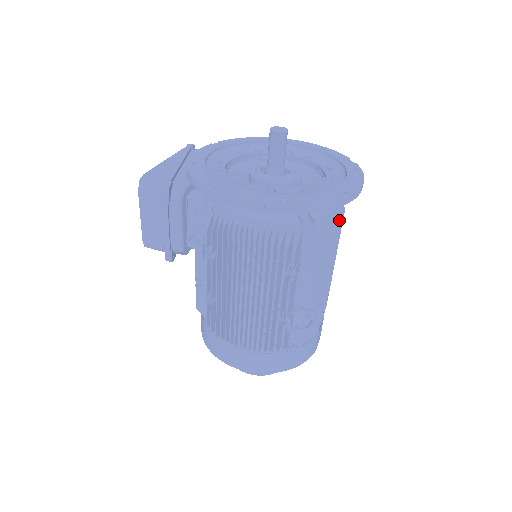
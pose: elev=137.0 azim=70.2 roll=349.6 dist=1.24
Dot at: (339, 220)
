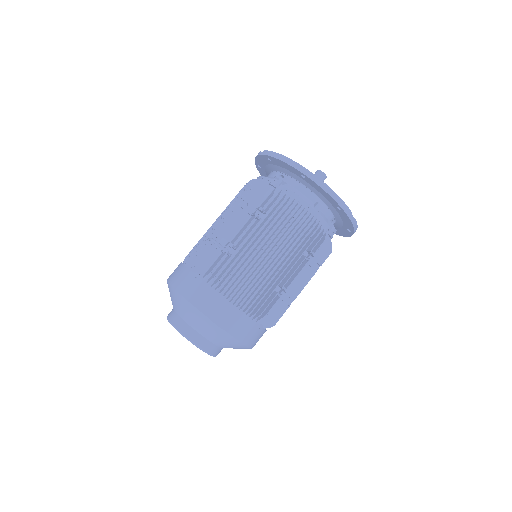
Dot at: (300, 208)
